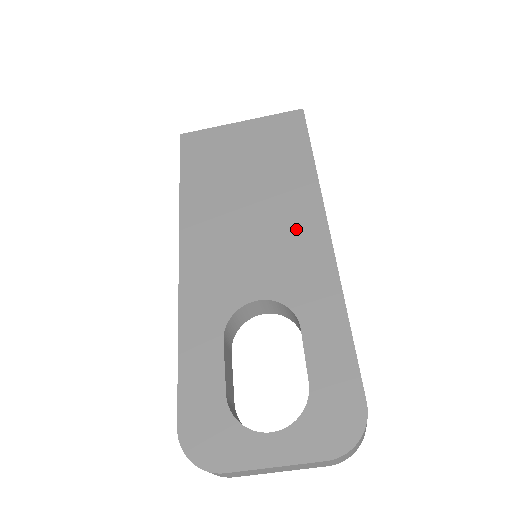
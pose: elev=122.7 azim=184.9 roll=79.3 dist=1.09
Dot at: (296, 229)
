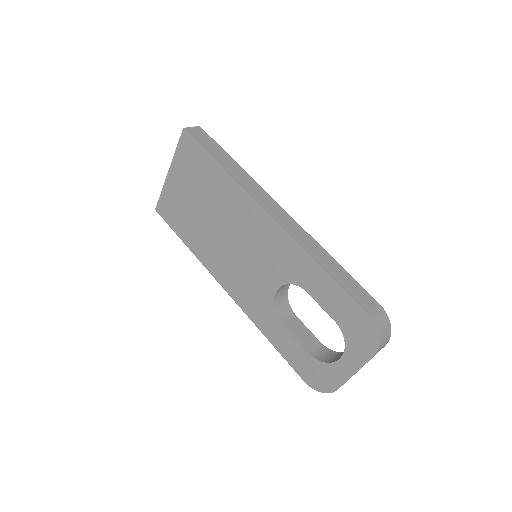
Dot at: (255, 229)
